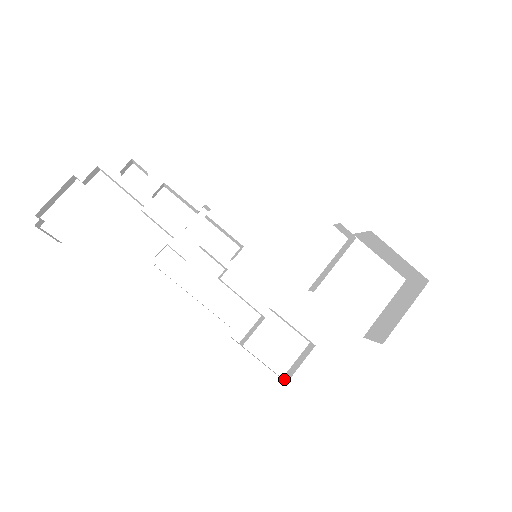
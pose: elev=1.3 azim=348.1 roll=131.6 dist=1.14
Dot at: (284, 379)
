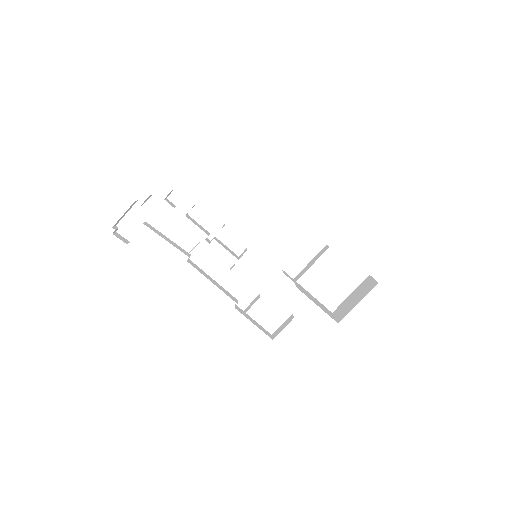
Dot at: (272, 336)
